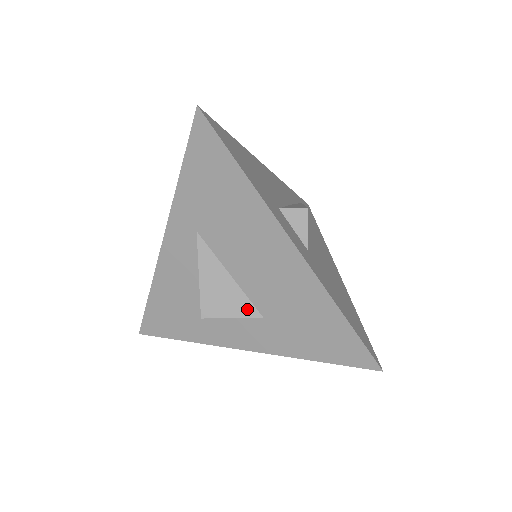
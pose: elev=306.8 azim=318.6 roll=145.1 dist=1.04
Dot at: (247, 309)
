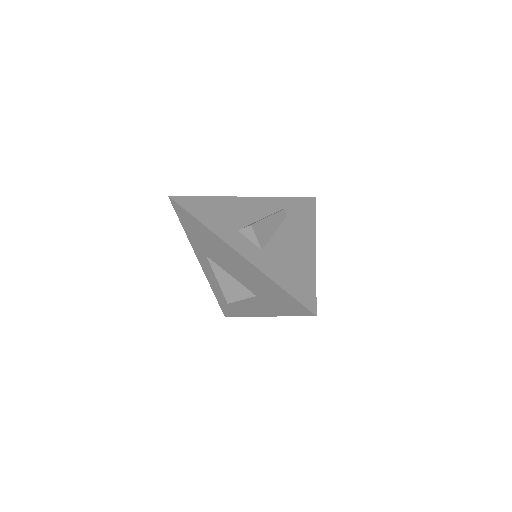
Dot at: (246, 293)
